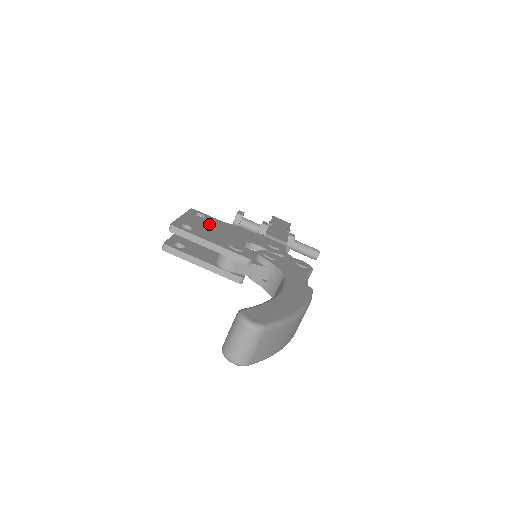
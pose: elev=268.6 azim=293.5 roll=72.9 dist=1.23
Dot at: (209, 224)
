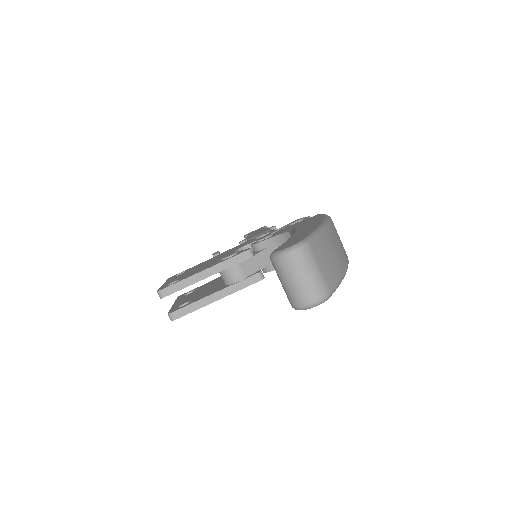
Dot at: (192, 270)
